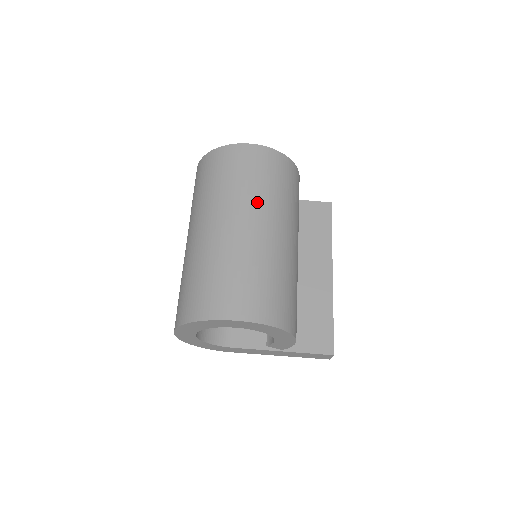
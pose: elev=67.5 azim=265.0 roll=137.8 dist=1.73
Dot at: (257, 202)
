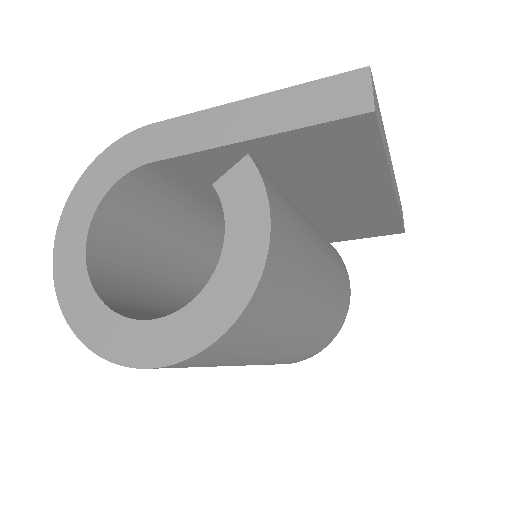
Dot at: (236, 364)
